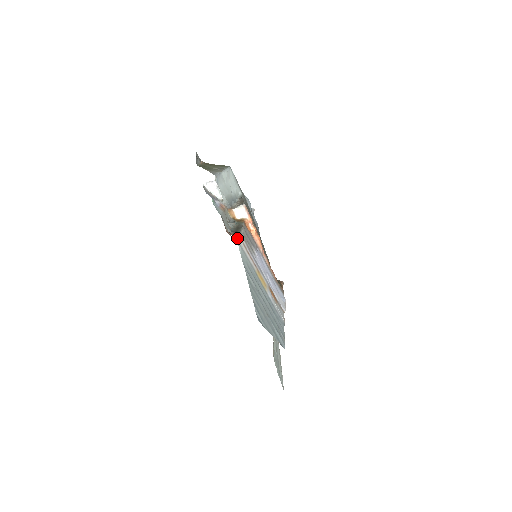
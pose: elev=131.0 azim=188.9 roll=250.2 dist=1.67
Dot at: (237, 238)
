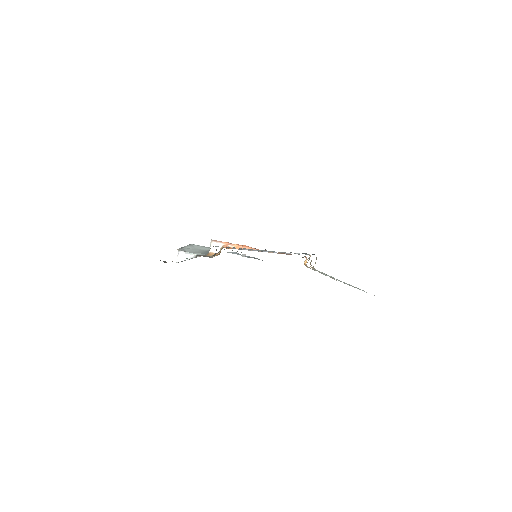
Dot at: occluded
